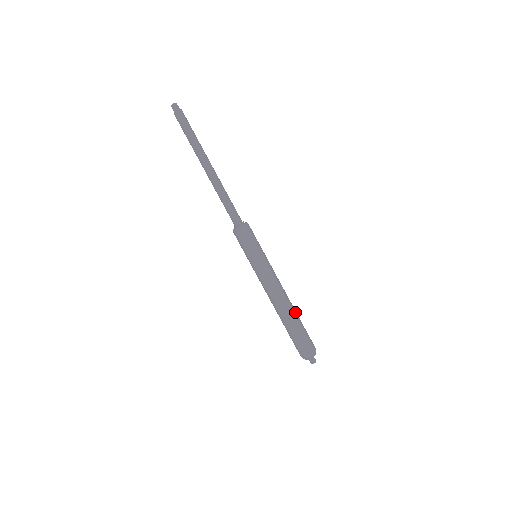
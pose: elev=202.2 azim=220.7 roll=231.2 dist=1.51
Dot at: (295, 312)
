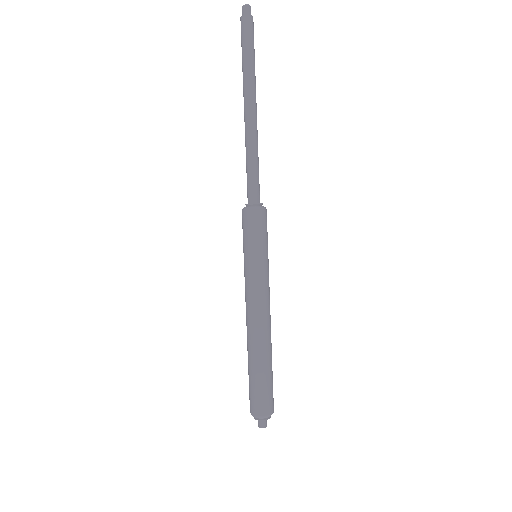
Dot at: (271, 349)
